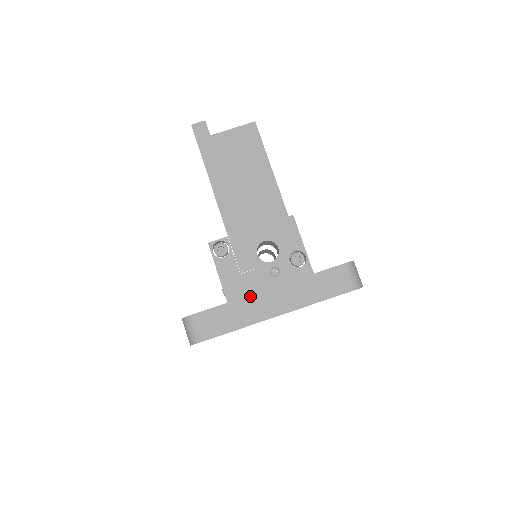
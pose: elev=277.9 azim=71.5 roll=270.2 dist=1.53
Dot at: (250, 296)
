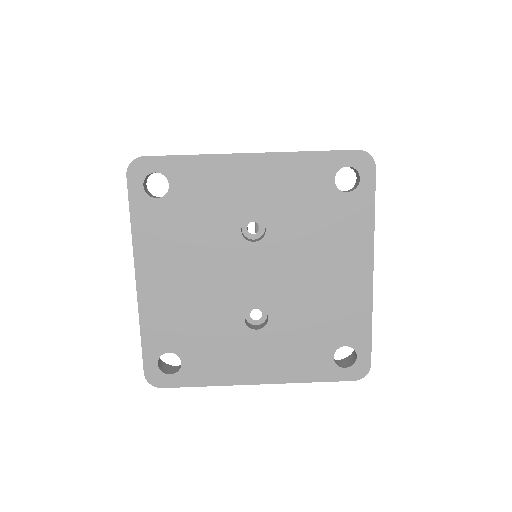
Dot at: occluded
